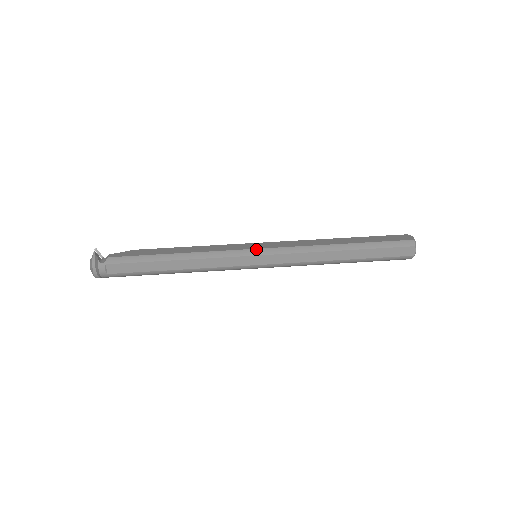
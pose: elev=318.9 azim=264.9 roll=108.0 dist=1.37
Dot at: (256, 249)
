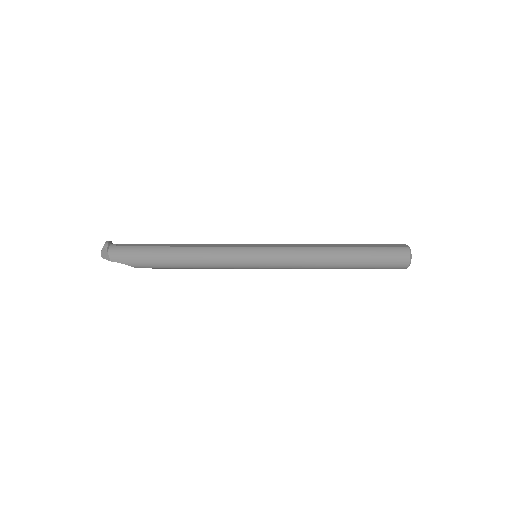
Dot at: occluded
